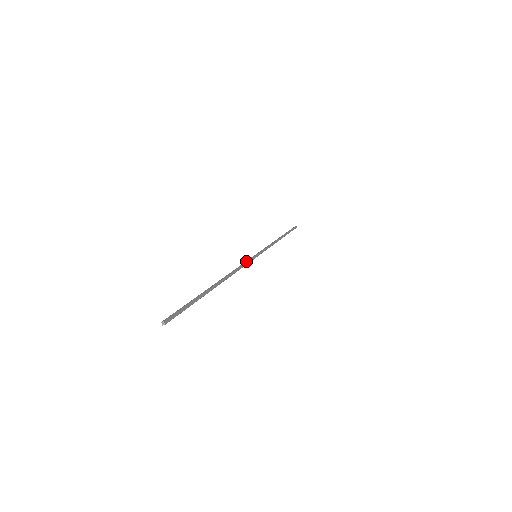
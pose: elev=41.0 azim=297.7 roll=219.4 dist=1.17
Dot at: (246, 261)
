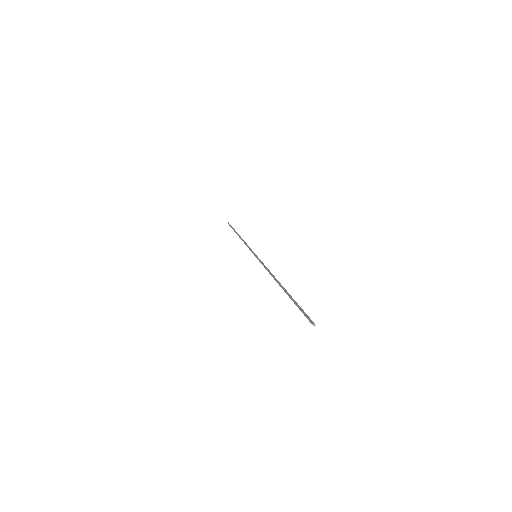
Dot at: (260, 262)
